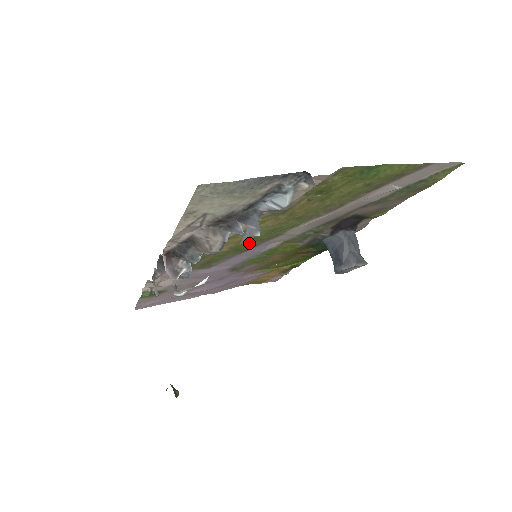
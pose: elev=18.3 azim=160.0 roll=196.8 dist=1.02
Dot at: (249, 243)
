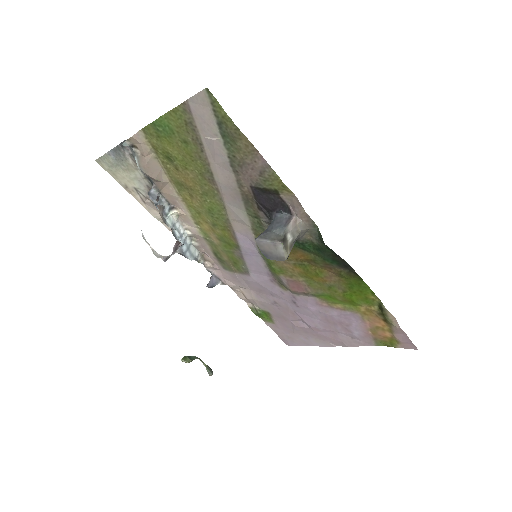
Dot at: (224, 233)
